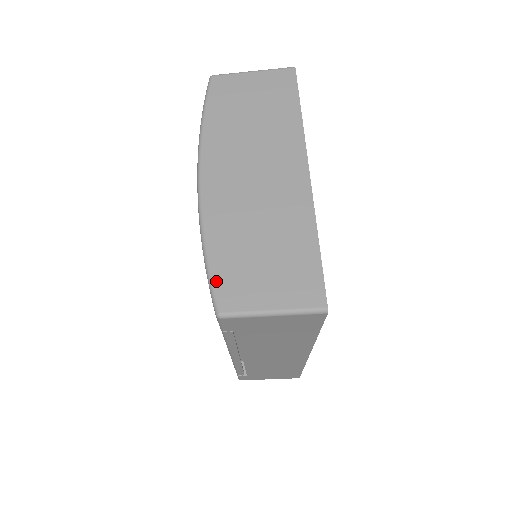
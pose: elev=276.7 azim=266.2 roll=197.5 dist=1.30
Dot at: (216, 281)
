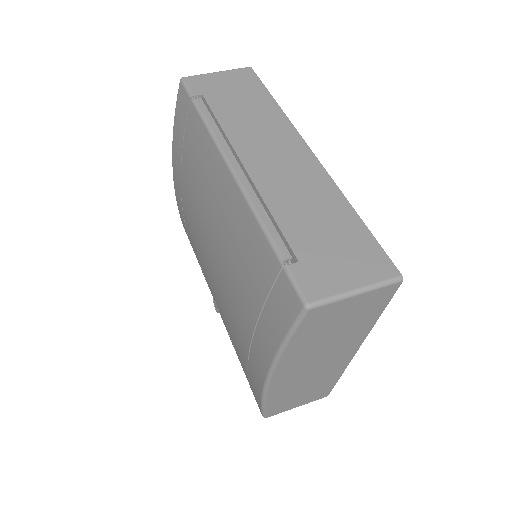
Dot at: occluded
